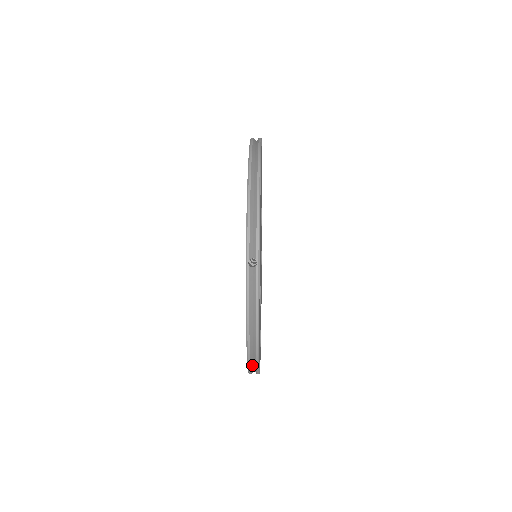
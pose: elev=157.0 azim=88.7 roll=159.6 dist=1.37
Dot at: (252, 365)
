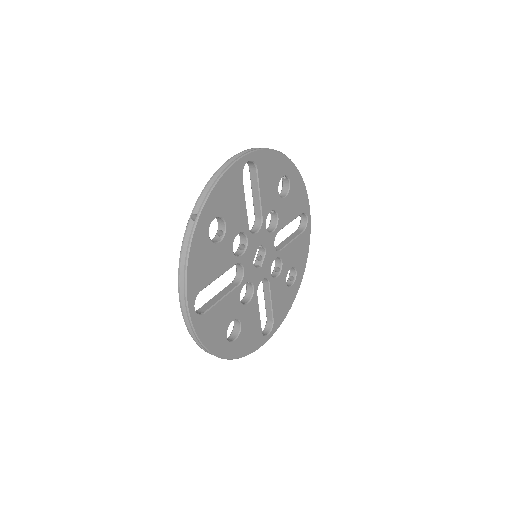
Dot at: (190, 326)
